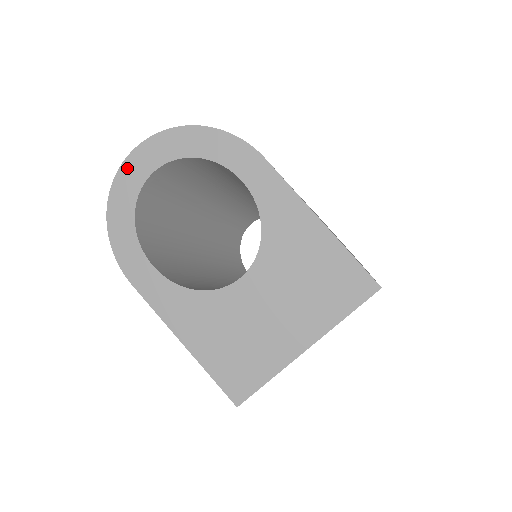
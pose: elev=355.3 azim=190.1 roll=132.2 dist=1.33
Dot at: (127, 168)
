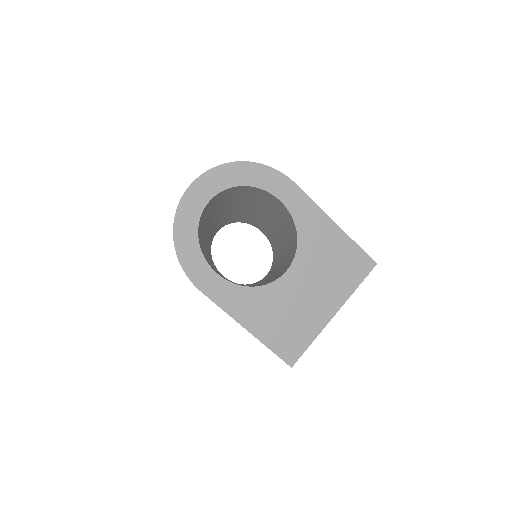
Dot at: (188, 198)
